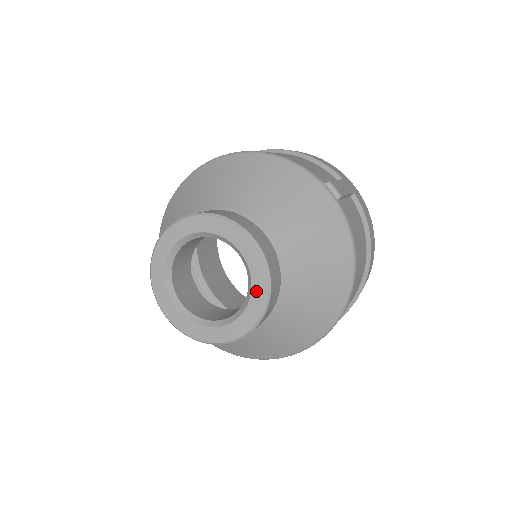
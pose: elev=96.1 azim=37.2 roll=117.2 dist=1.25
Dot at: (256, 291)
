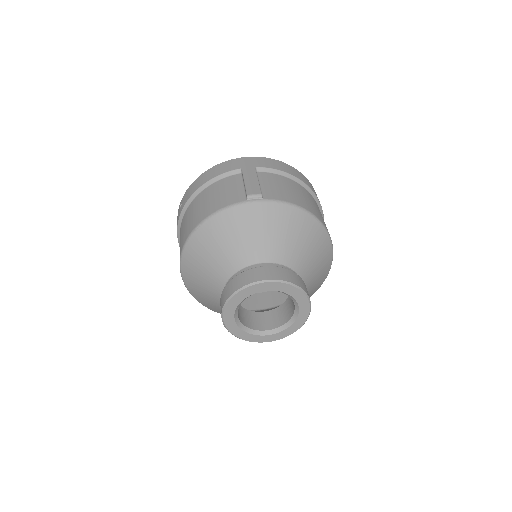
Dot at: (293, 294)
